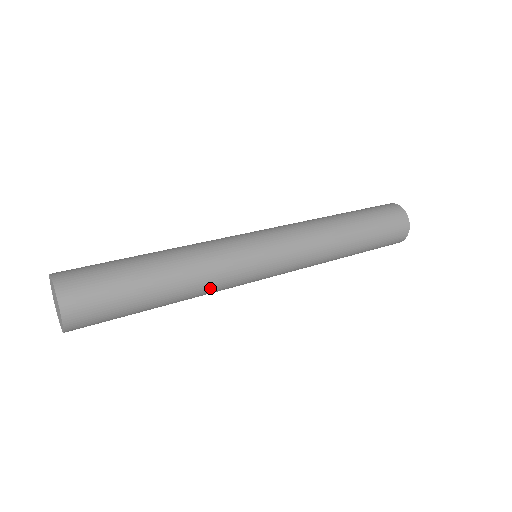
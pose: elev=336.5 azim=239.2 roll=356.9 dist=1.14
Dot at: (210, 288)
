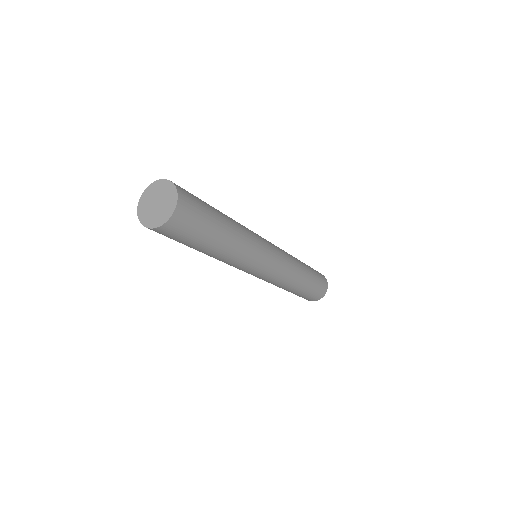
Dot at: (246, 232)
